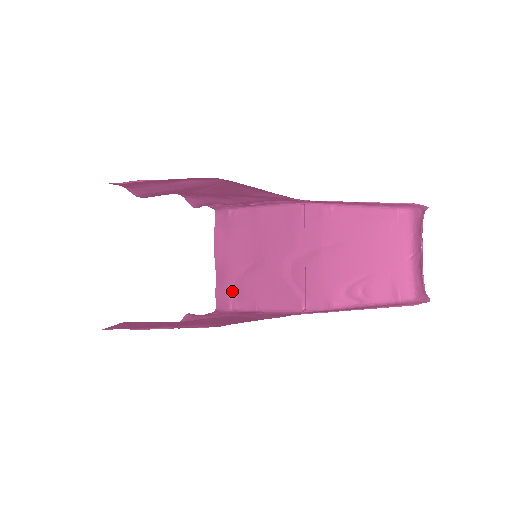
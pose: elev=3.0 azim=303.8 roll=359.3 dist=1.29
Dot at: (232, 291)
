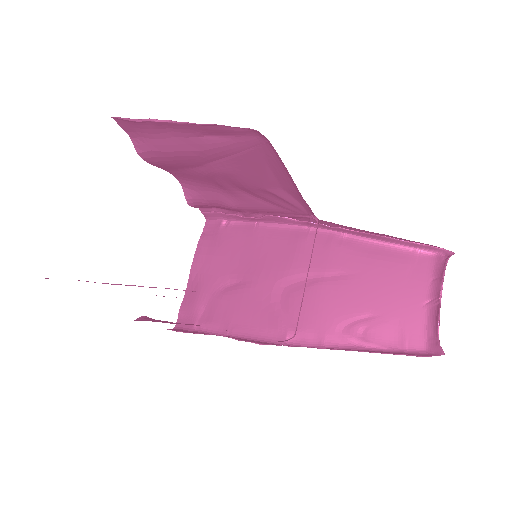
Dot at: (202, 309)
